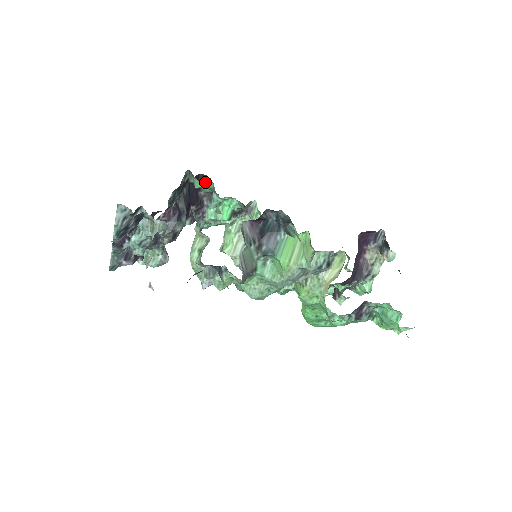
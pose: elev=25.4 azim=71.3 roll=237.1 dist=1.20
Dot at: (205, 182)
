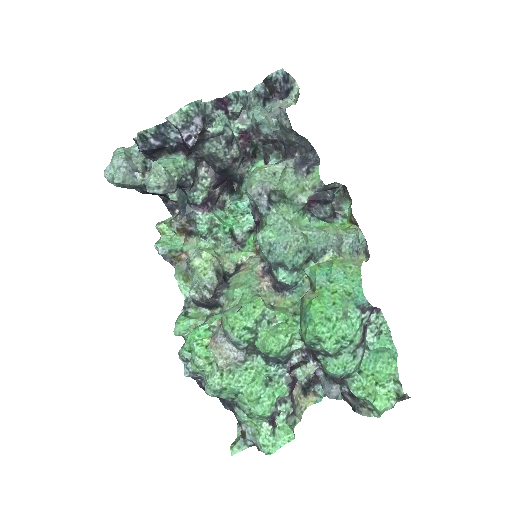
Dot at: (231, 192)
